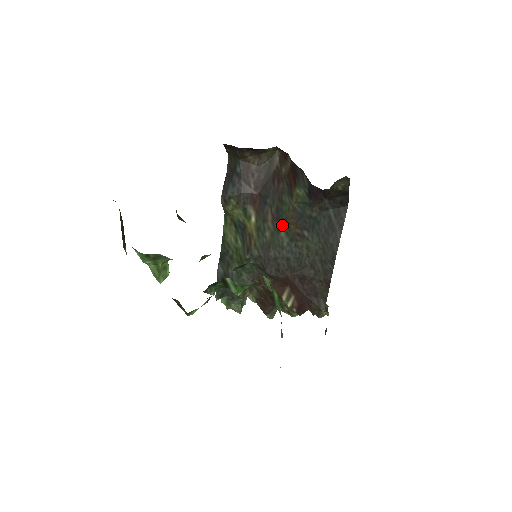
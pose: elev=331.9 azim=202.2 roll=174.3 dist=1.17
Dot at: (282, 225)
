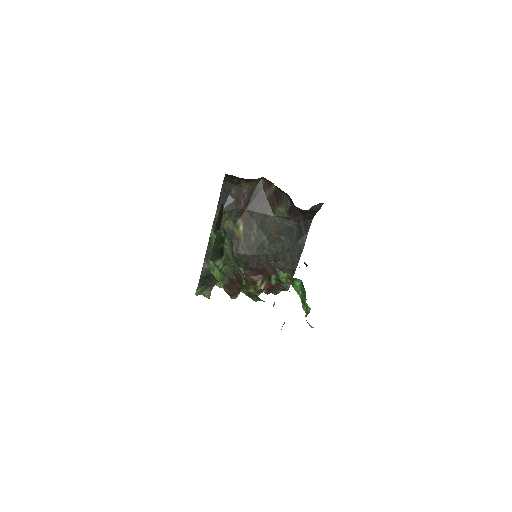
Dot at: (265, 232)
